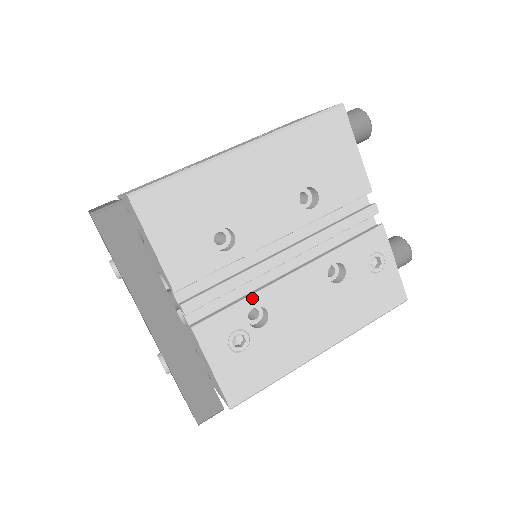
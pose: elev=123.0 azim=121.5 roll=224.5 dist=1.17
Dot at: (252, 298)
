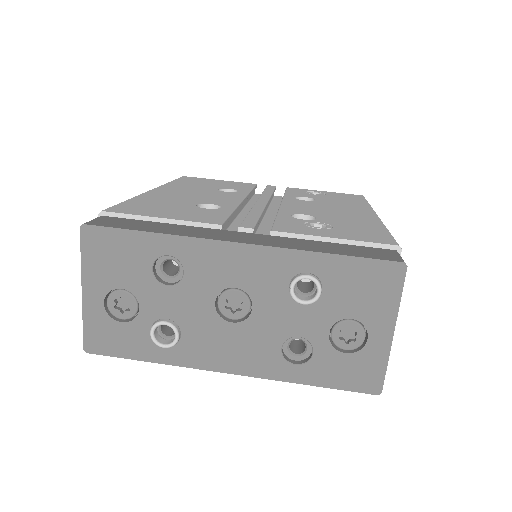
Dot at: (280, 214)
